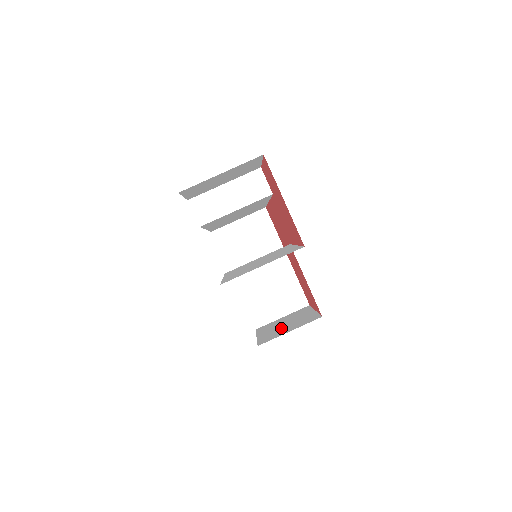
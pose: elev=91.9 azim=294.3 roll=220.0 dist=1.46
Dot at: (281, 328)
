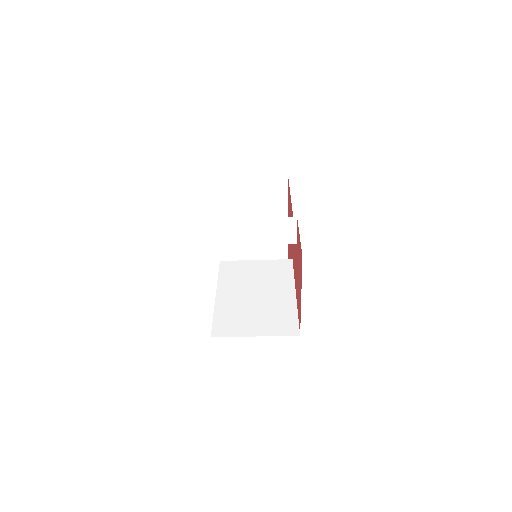
Dot at: occluded
